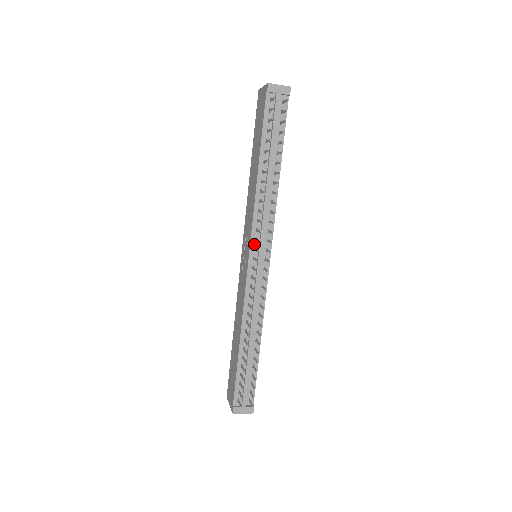
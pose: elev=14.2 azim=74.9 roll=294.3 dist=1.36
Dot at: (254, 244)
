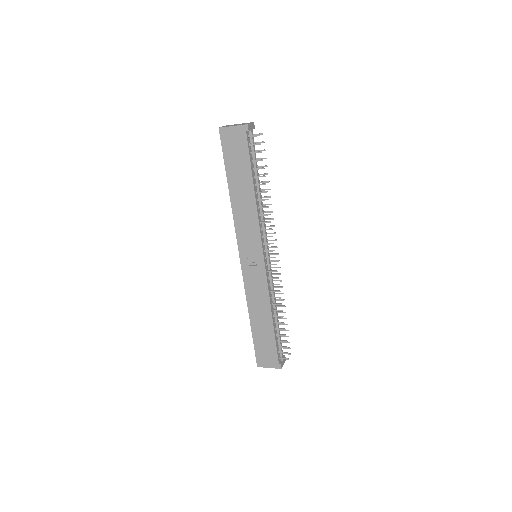
Dot at: (263, 248)
